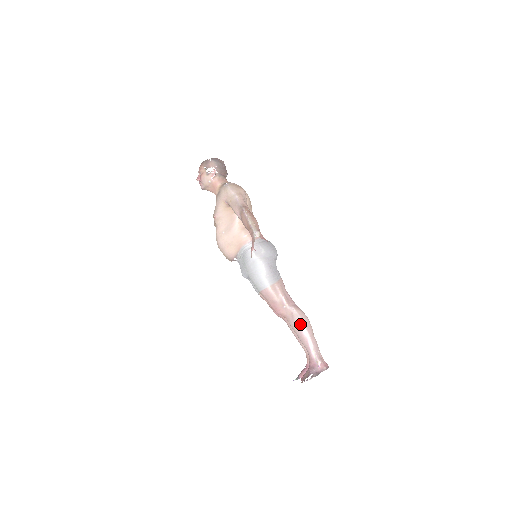
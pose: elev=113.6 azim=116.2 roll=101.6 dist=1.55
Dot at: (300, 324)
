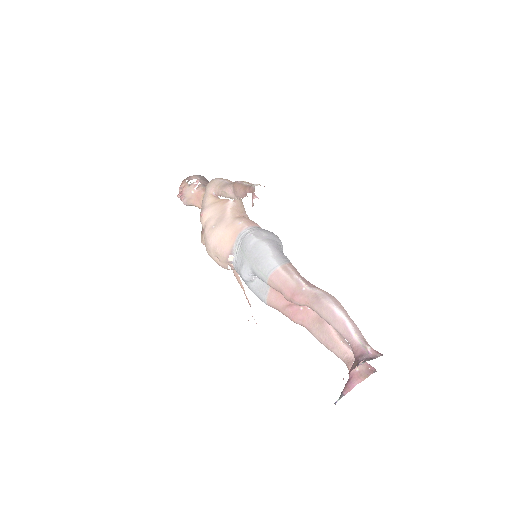
Dot at: (329, 303)
